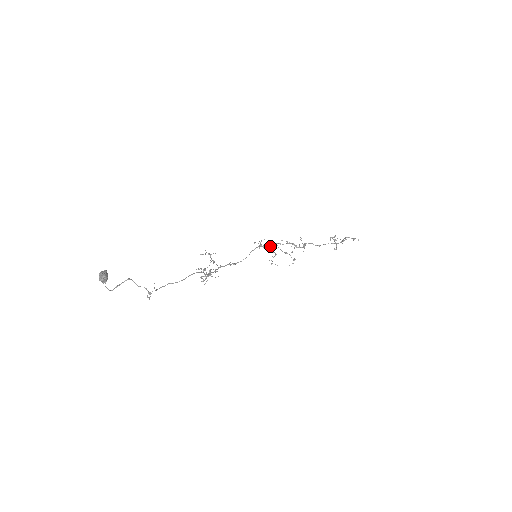
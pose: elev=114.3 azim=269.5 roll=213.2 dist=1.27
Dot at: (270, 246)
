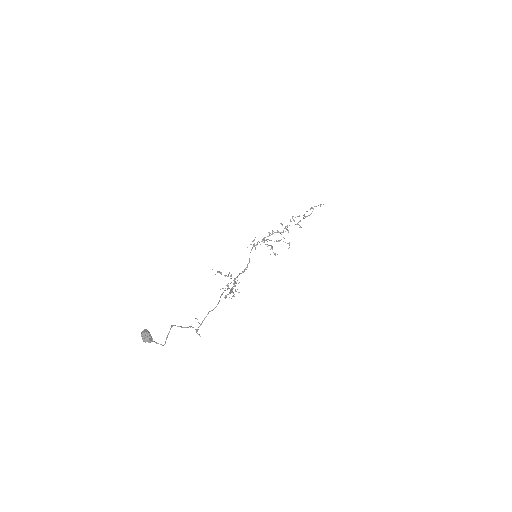
Dot at: occluded
